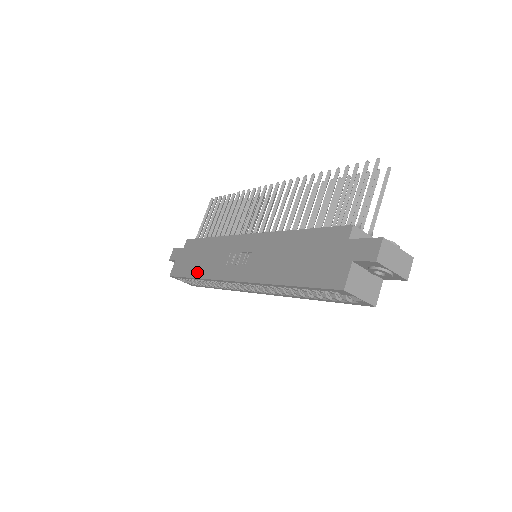
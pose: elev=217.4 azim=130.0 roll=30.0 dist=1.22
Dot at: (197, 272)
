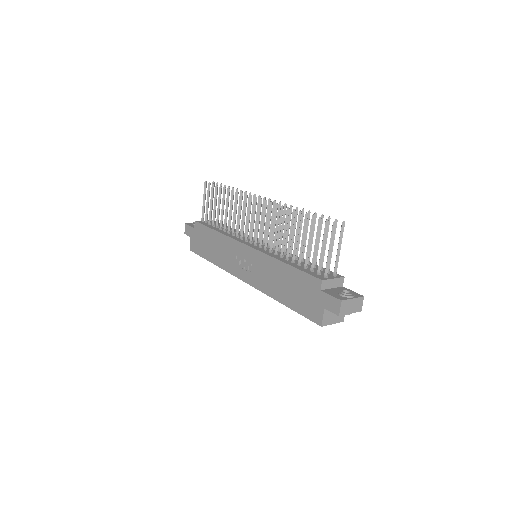
Dot at: (213, 259)
